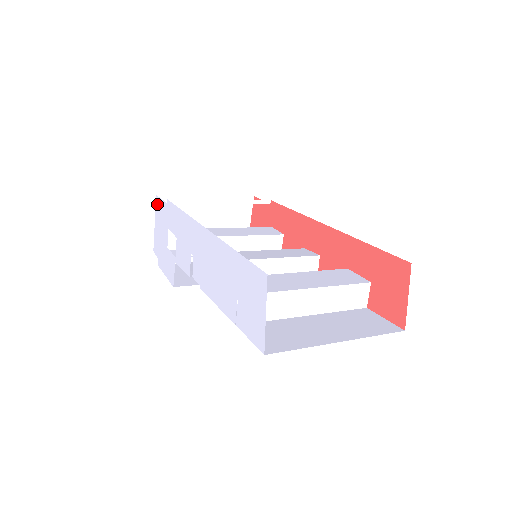
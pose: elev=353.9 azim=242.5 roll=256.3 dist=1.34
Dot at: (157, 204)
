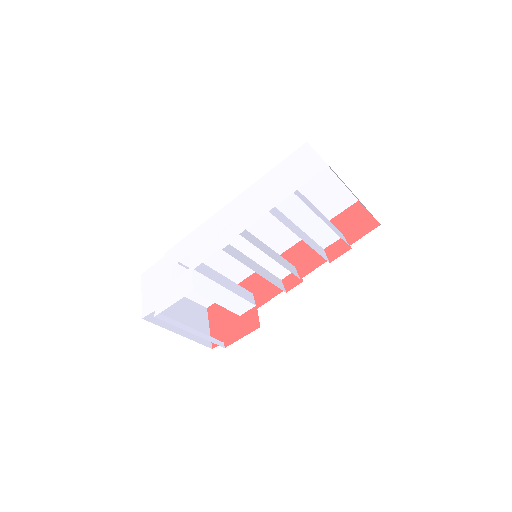
Dot at: (145, 277)
